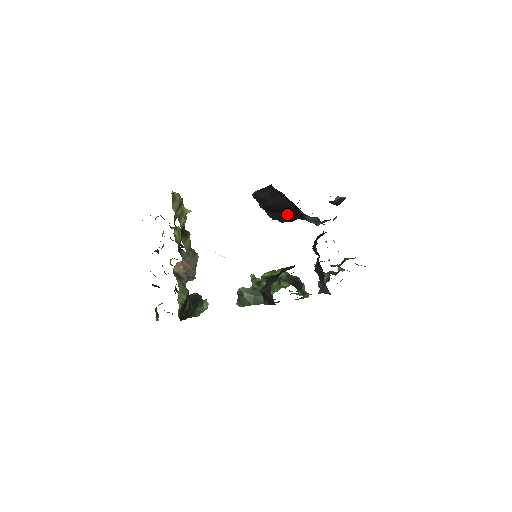
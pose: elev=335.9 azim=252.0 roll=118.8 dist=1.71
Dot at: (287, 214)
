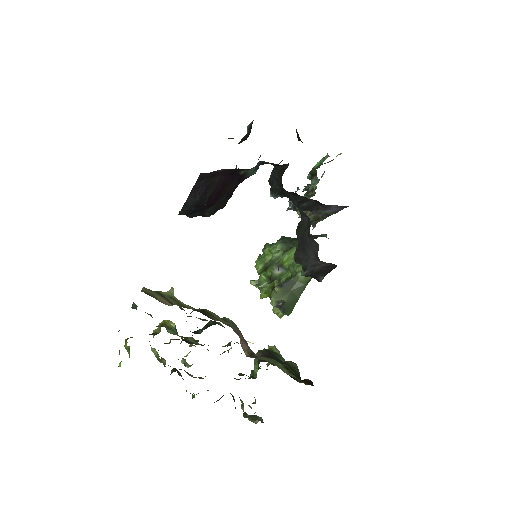
Dot at: (227, 192)
